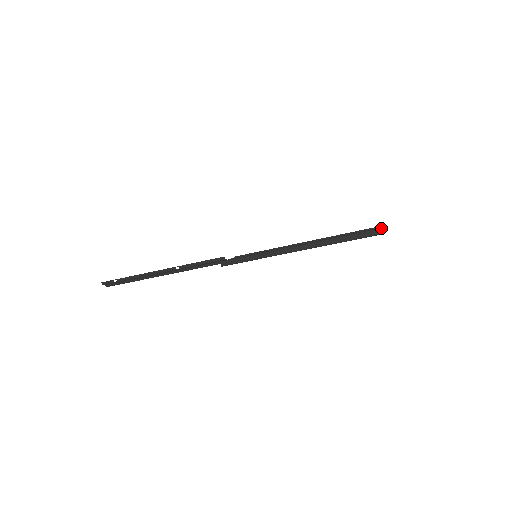
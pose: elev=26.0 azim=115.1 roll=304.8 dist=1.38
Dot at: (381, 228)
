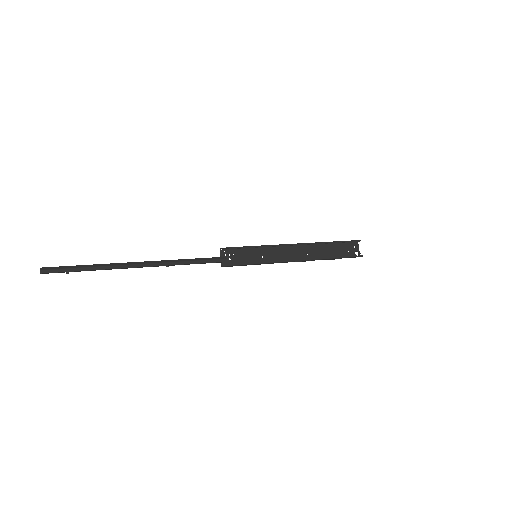
Dot at: occluded
